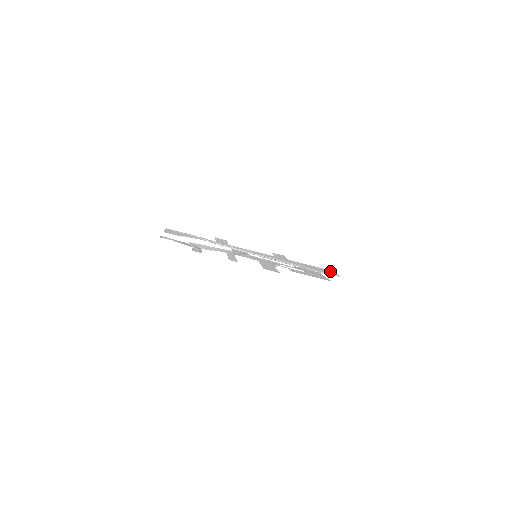
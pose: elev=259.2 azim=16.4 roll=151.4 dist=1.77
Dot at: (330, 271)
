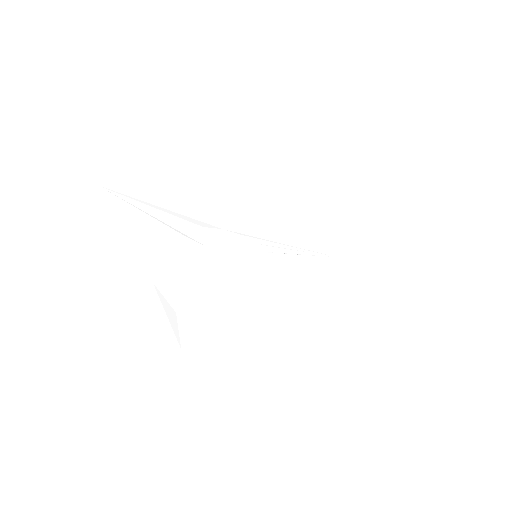
Dot at: (349, 228)
